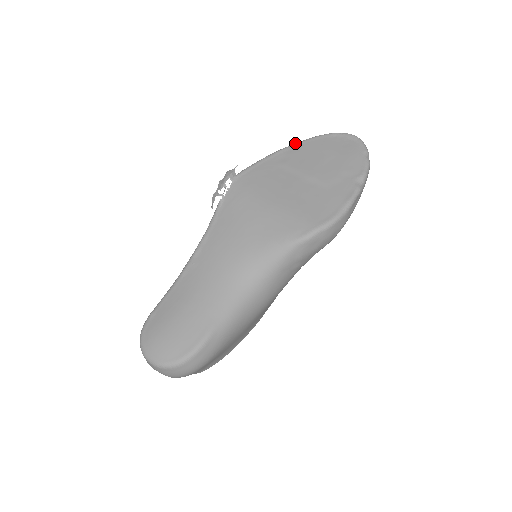
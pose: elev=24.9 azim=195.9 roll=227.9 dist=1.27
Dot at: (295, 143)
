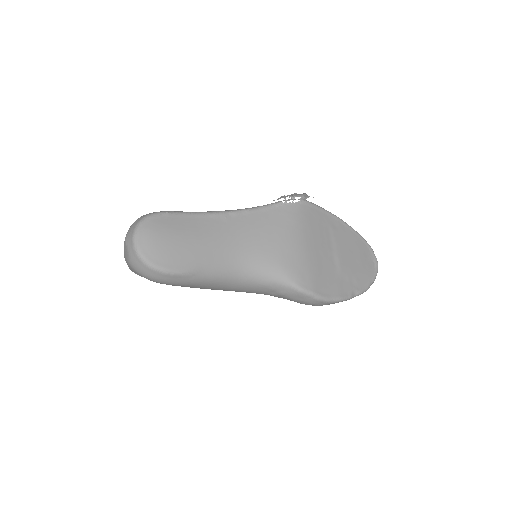
Dot at: occluded
